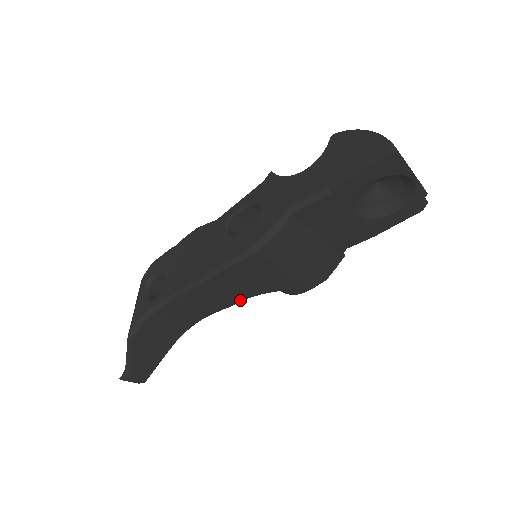
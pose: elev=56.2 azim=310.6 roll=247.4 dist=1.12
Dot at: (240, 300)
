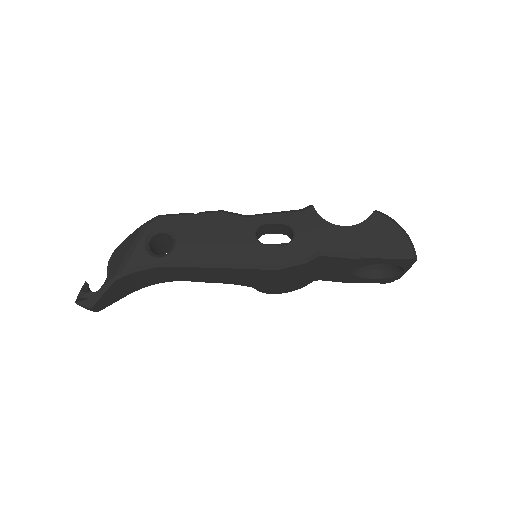
Dot at: (223, 282)
